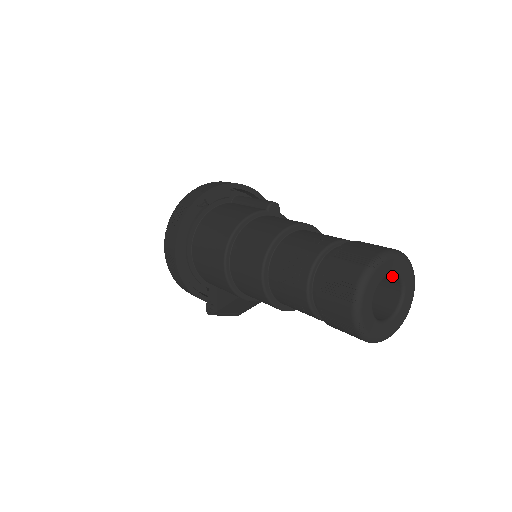
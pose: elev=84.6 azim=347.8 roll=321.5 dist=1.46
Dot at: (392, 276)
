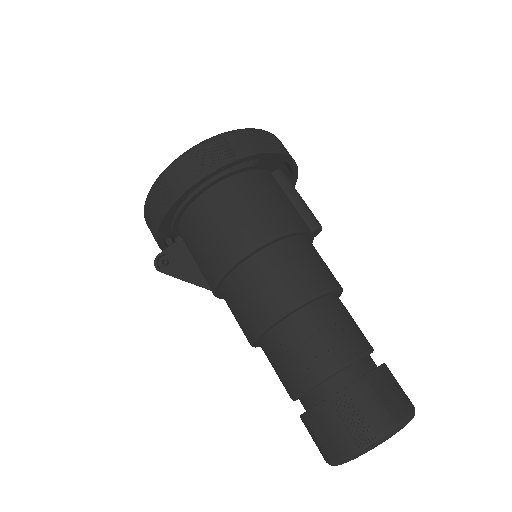
Dot at: occluded
